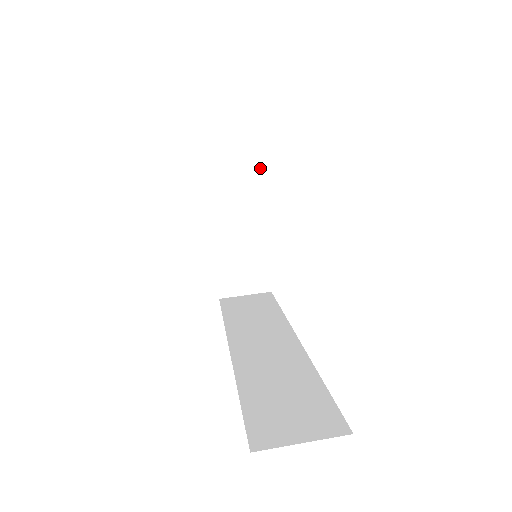
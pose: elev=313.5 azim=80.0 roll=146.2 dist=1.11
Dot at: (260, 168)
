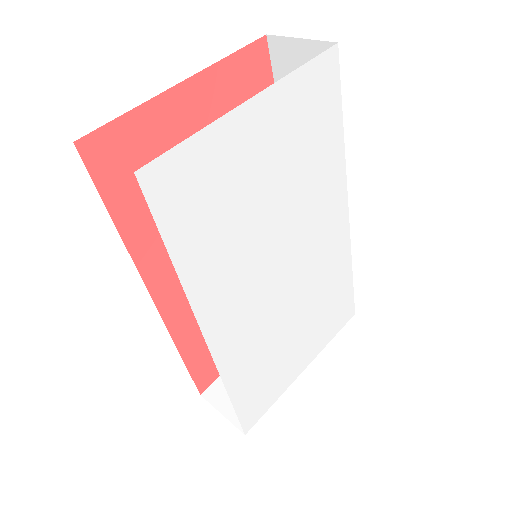
Dot at: (343, 326)
